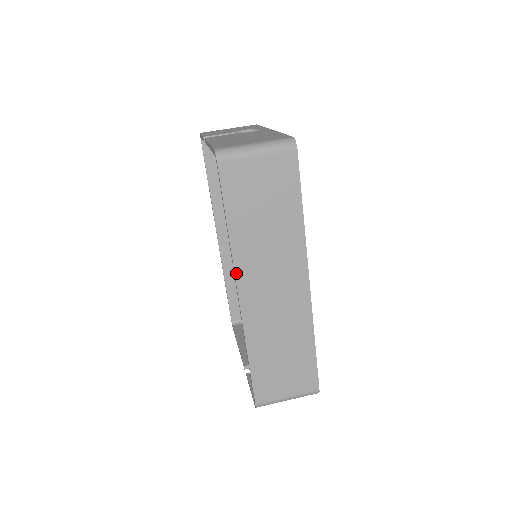
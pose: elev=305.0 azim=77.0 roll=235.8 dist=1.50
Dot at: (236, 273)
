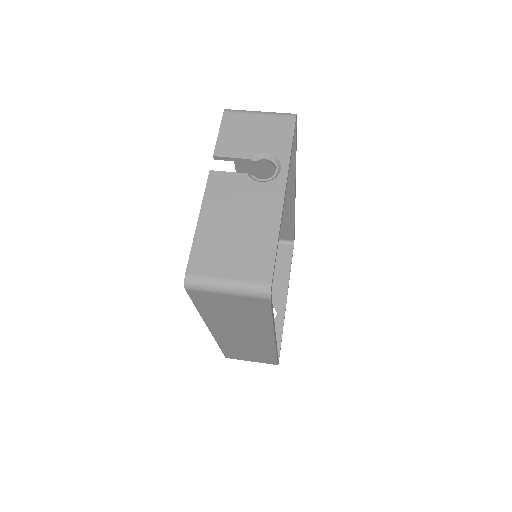
Dot at: (208, 325)
